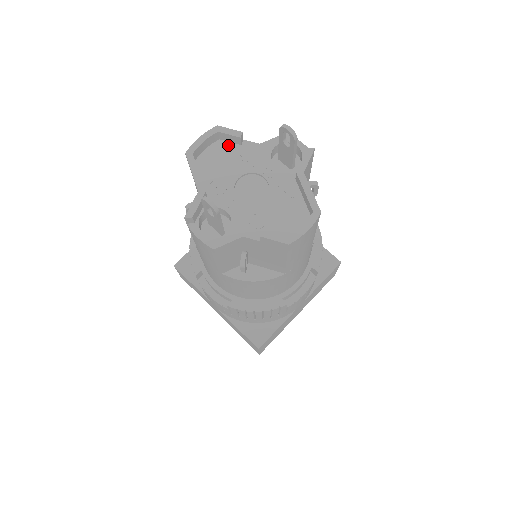
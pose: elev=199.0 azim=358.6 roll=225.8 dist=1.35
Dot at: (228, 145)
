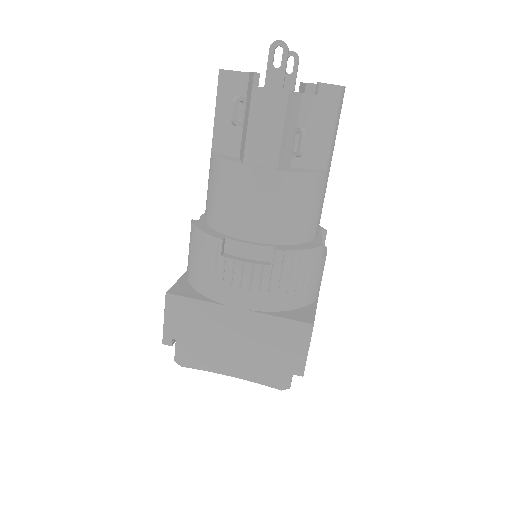
Dot at: occluded
